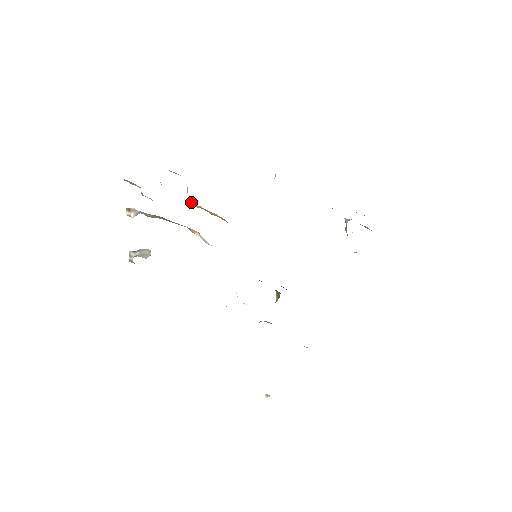
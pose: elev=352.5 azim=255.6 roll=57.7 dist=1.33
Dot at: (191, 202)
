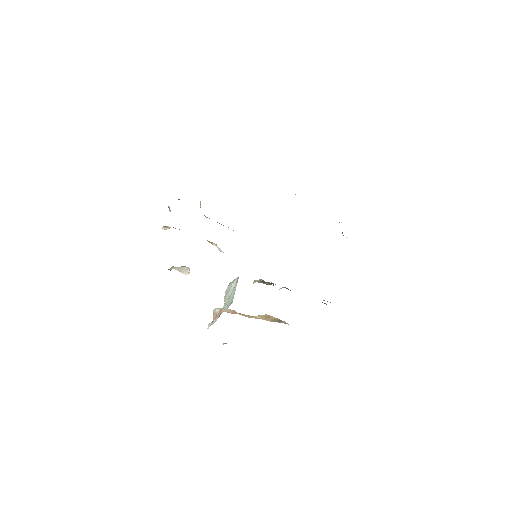
Dot at: (204, 215)
